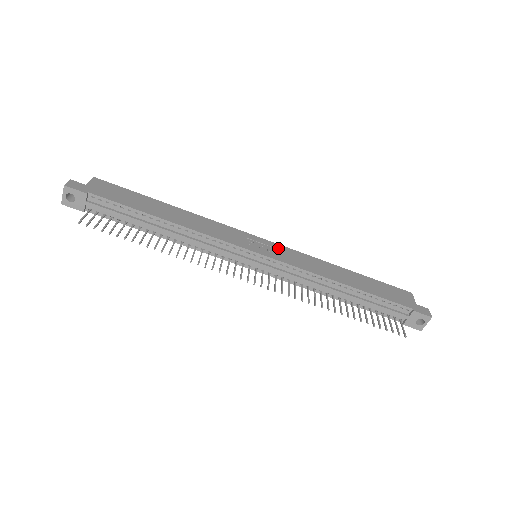
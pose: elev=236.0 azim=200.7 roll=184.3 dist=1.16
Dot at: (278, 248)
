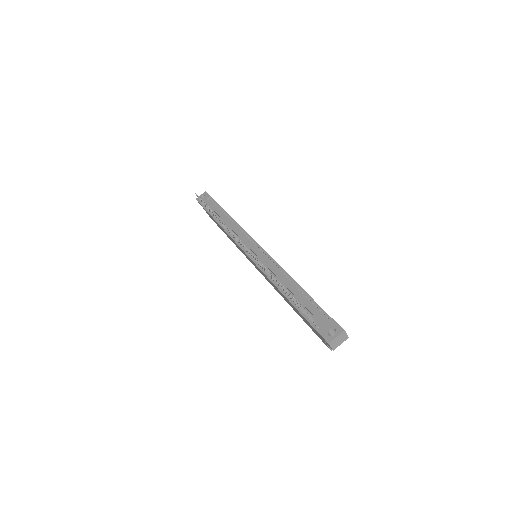
Dot at: occluded
